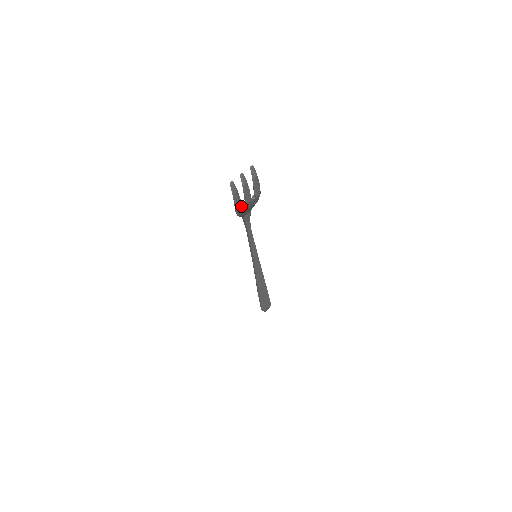
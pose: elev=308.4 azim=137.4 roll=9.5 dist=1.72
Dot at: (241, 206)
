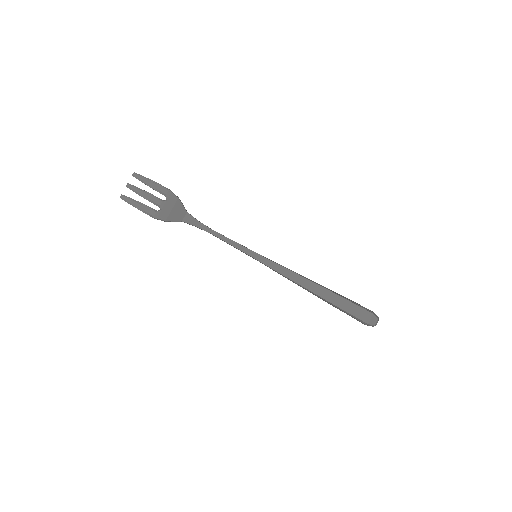
Dot at: (154, 211)
